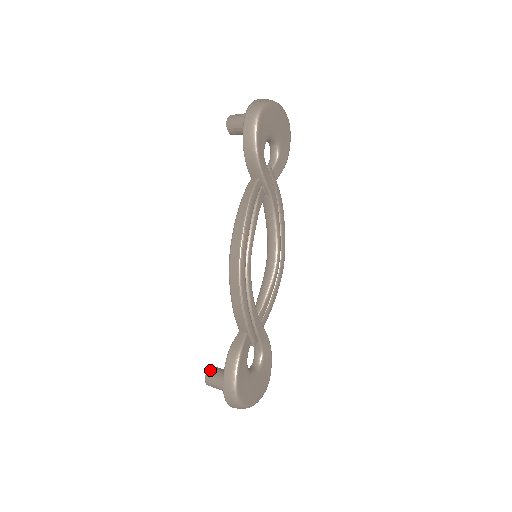
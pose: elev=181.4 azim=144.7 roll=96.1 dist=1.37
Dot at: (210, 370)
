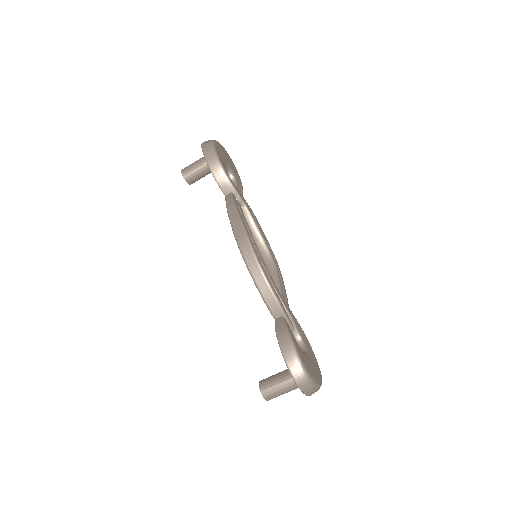
Dot at: (261, 382)
